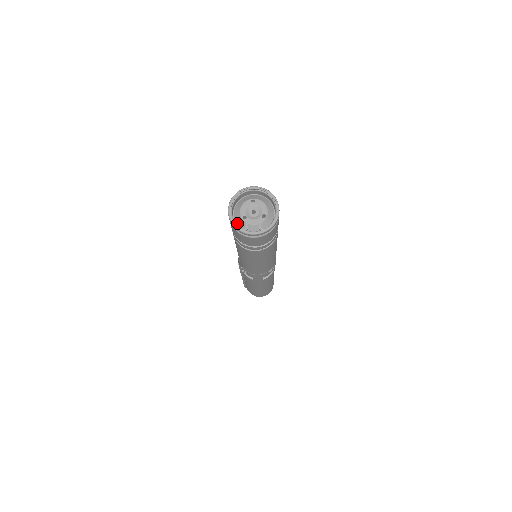
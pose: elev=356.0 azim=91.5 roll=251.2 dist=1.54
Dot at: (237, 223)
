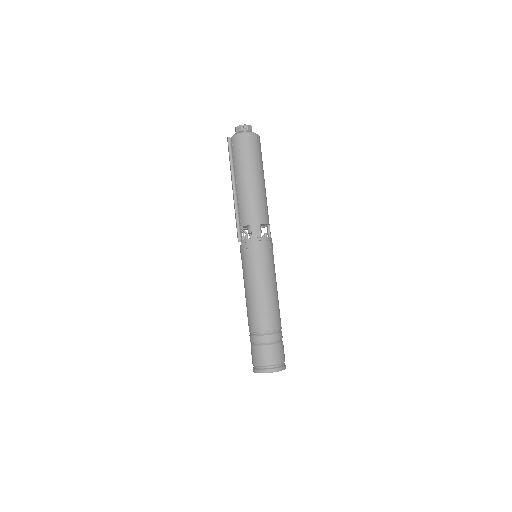
Dot at: occluded
